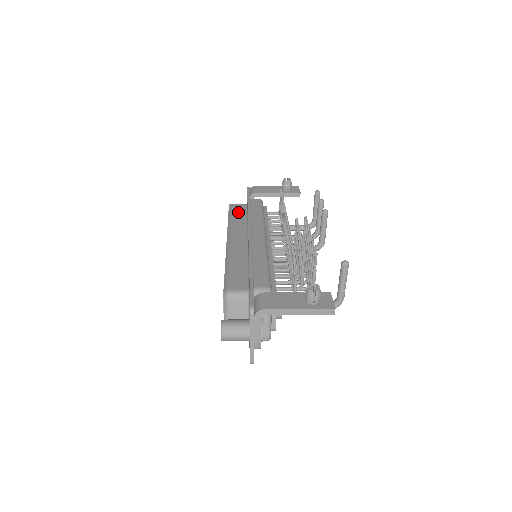
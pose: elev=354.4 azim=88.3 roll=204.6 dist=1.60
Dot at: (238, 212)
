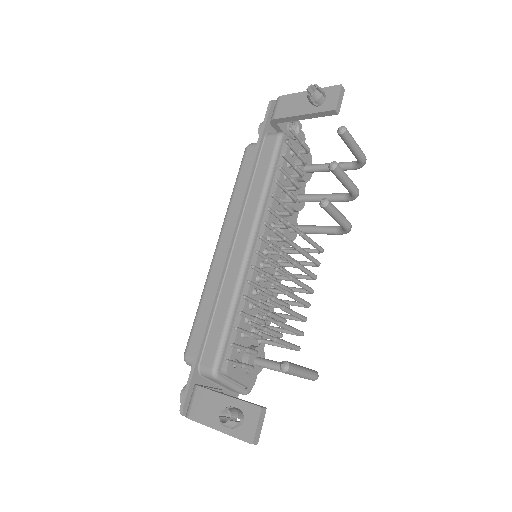
Dot at: (246, 169)
